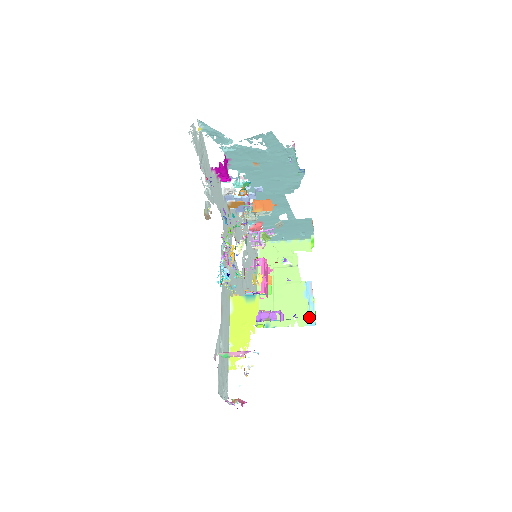
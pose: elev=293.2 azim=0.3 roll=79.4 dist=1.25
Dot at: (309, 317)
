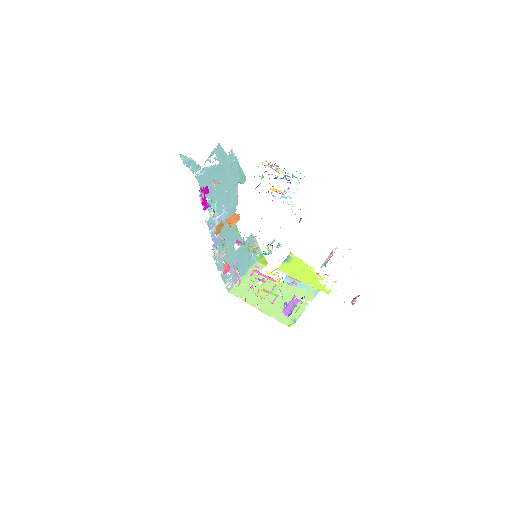
Dot at: (310, 292)
